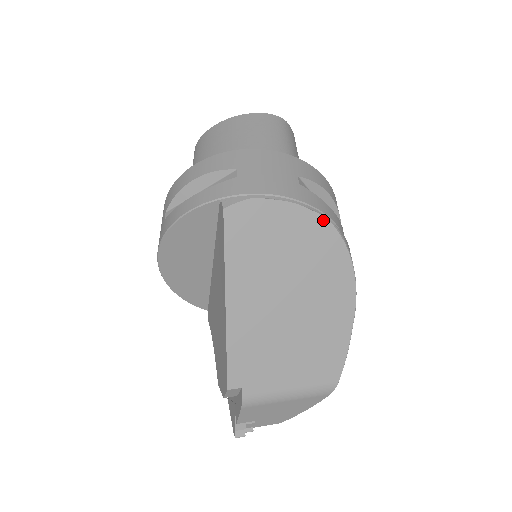
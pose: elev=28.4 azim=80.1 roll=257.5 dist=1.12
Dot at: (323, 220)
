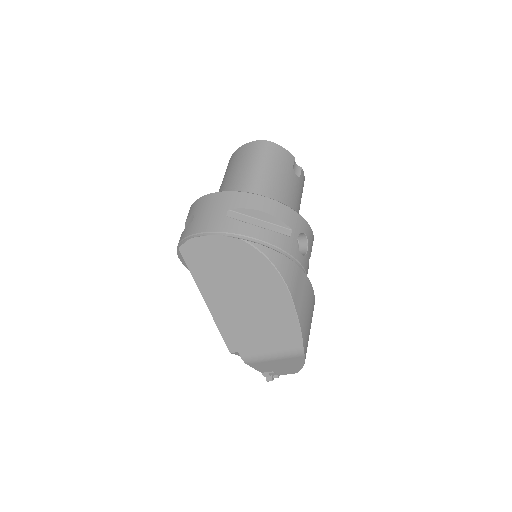
Dot at: (238, 241)
